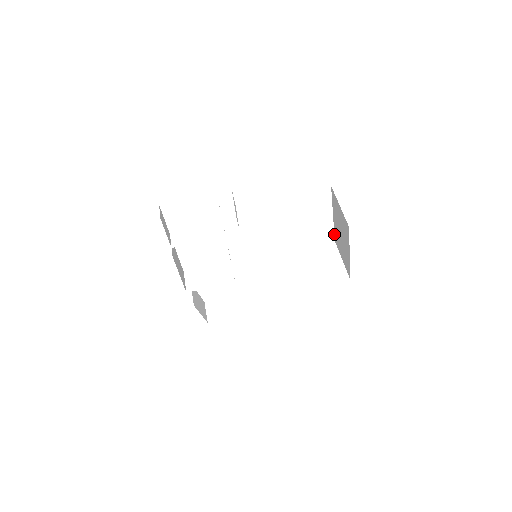
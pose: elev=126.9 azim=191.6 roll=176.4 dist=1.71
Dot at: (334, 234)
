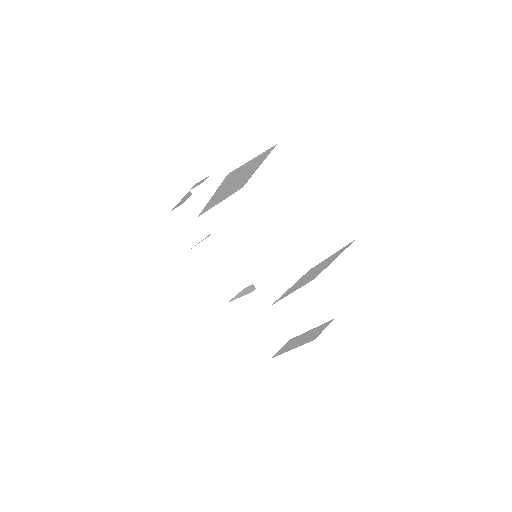
Dot at: occluded
